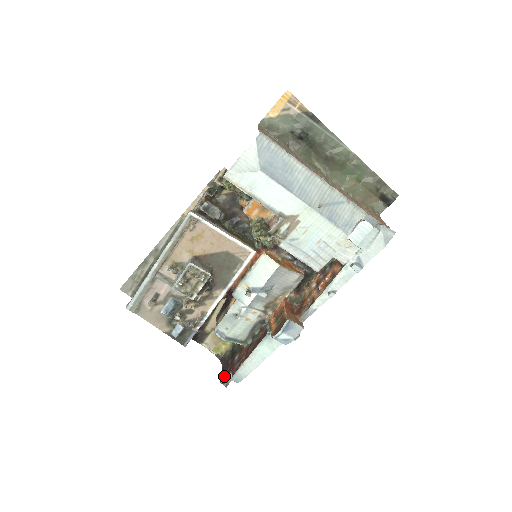
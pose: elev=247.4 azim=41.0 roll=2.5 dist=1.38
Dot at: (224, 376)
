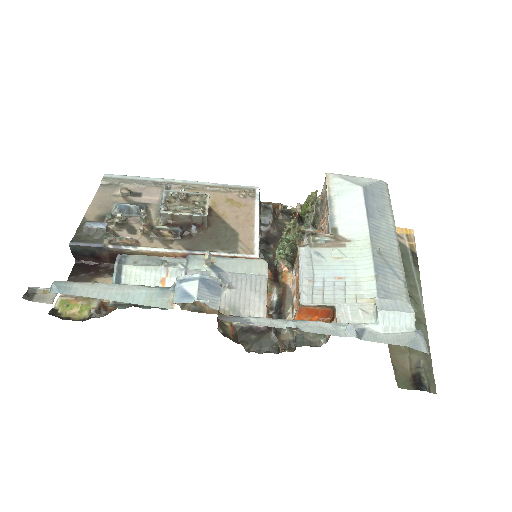
Dot at: (44, 290)
